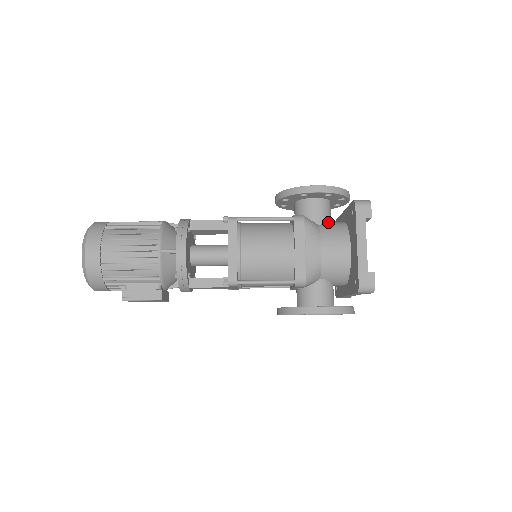
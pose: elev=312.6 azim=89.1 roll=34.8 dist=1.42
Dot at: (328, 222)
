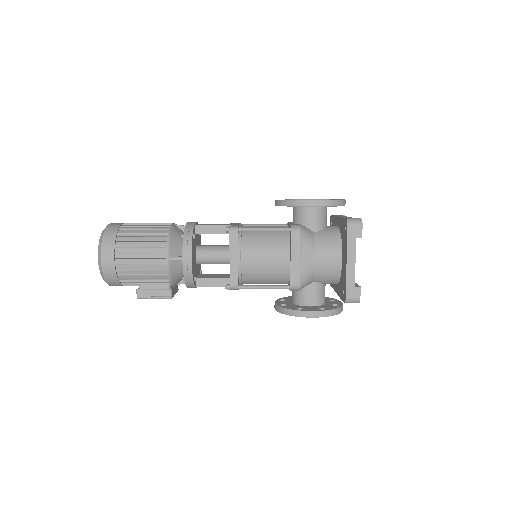
Dot at: (323, 228)
